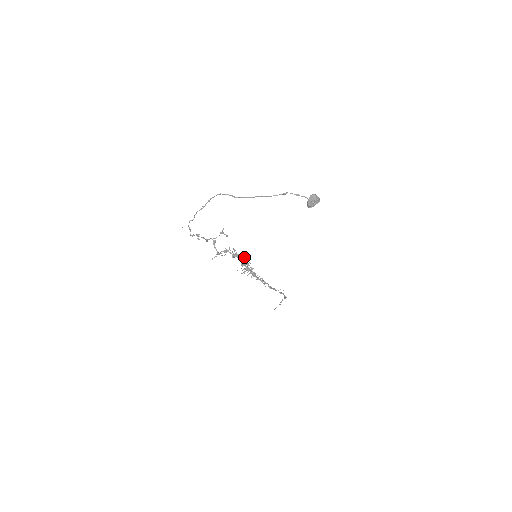
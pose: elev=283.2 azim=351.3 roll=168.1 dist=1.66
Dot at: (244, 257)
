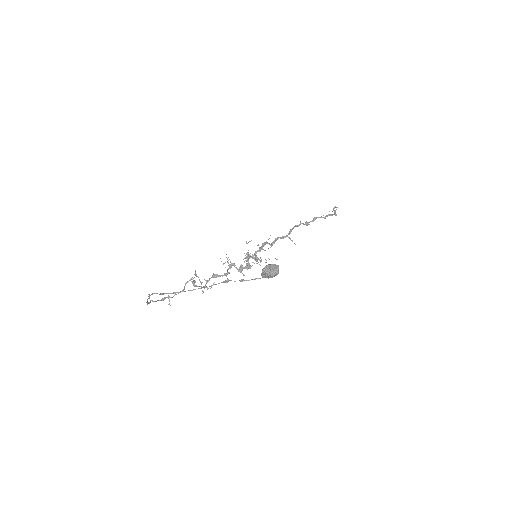
Dot at: occluded
